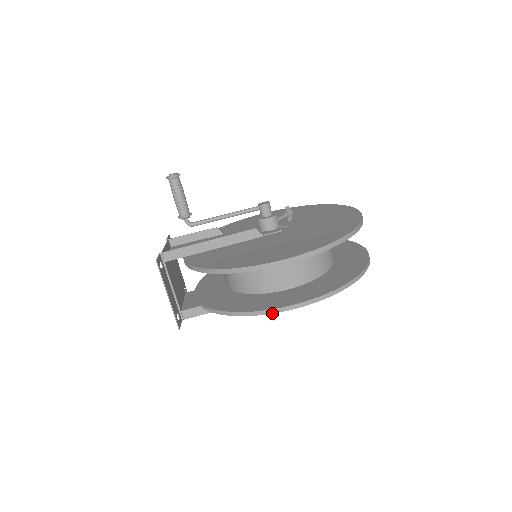
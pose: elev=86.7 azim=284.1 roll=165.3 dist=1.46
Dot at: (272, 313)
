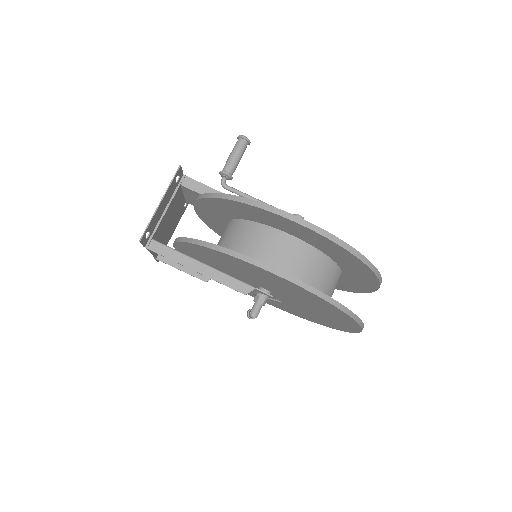
Dot at: (252, 263)
